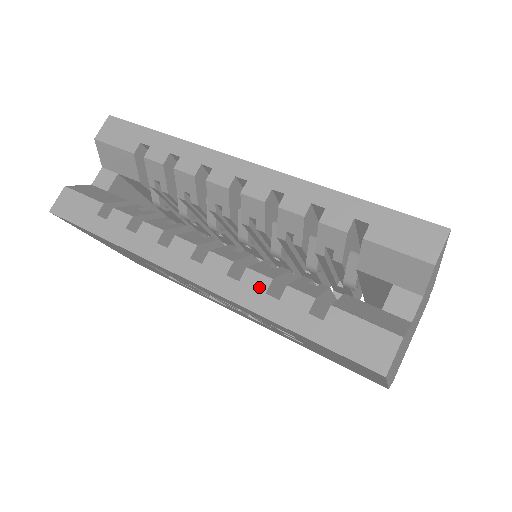
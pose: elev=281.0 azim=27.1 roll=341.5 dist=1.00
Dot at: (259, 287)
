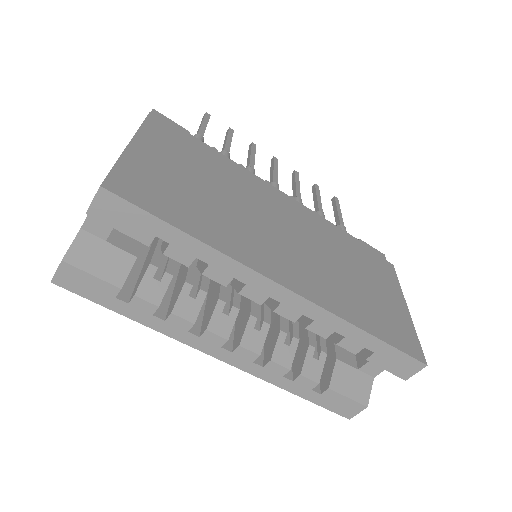
Dot at: (279, 373)
